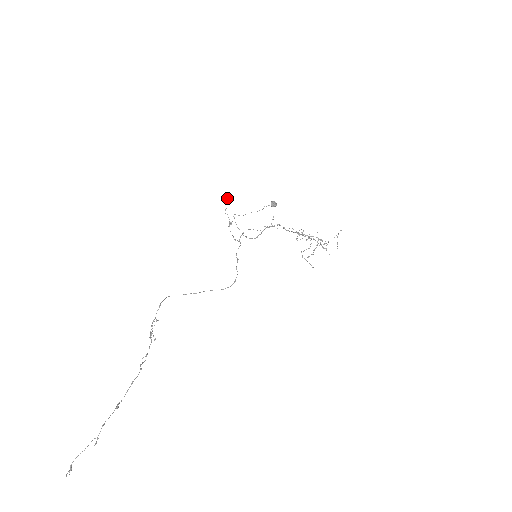
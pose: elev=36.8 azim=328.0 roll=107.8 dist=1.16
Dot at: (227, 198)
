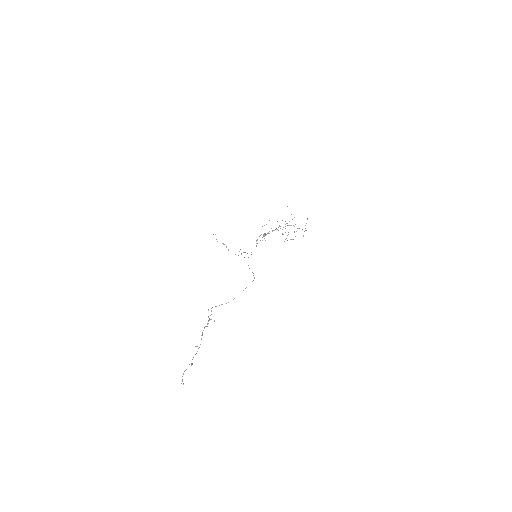
Dot at: (213, 234)
